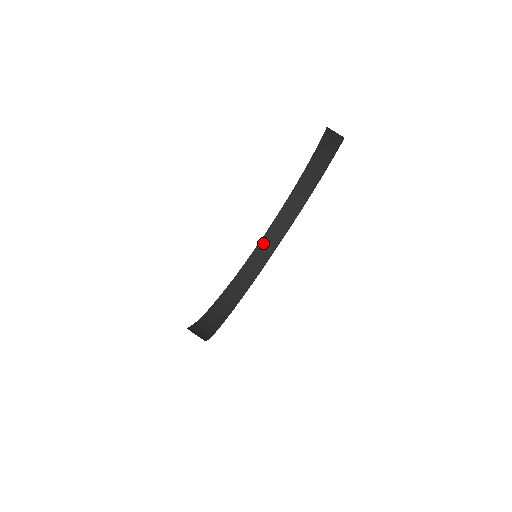
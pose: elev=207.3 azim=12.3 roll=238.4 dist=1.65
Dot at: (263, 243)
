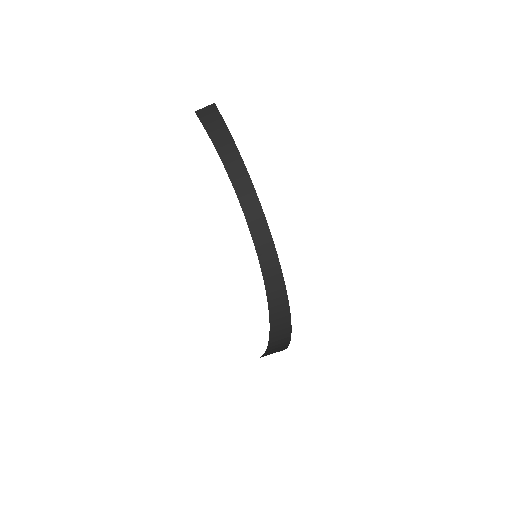
Dot at: (260, 251)
